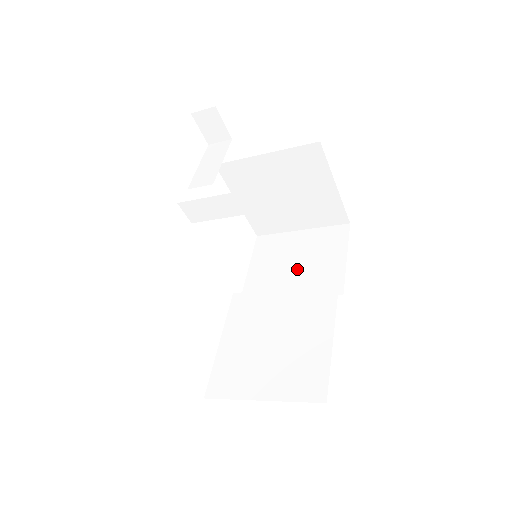
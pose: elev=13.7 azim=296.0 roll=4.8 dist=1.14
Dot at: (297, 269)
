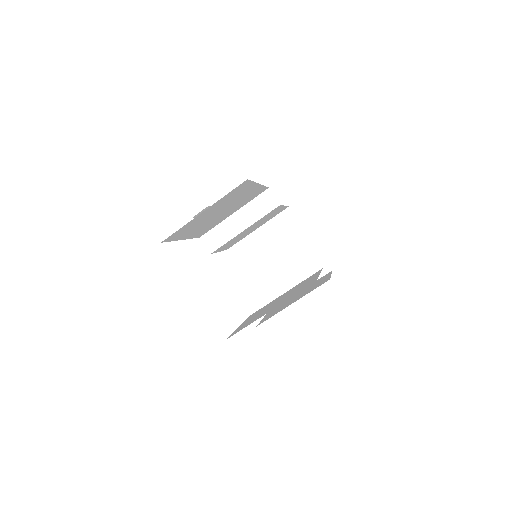
Dot at: (297, 297)
